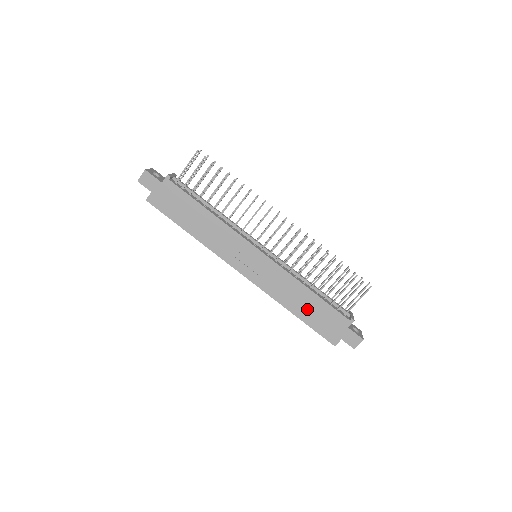
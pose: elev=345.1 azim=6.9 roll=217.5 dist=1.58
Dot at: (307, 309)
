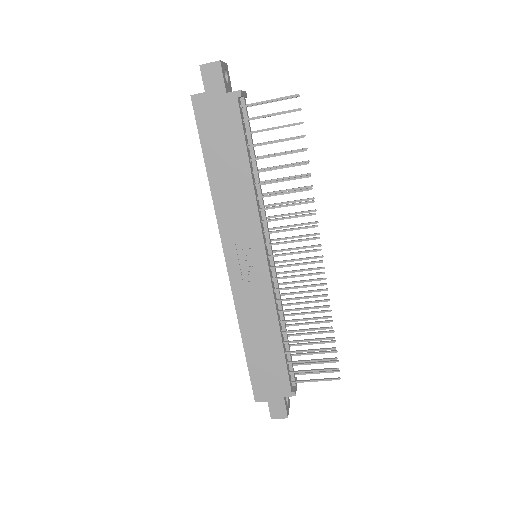
Dot at: (261, 349)
